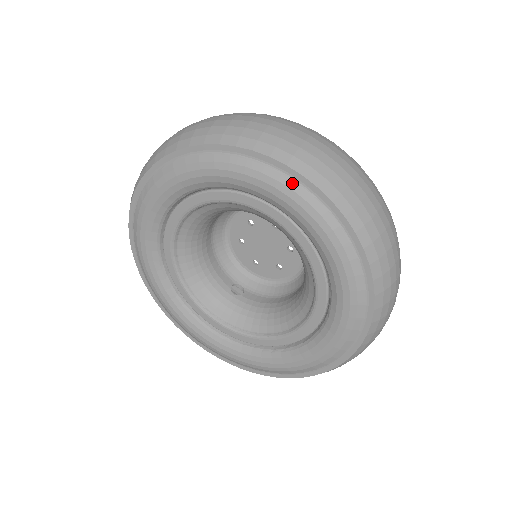
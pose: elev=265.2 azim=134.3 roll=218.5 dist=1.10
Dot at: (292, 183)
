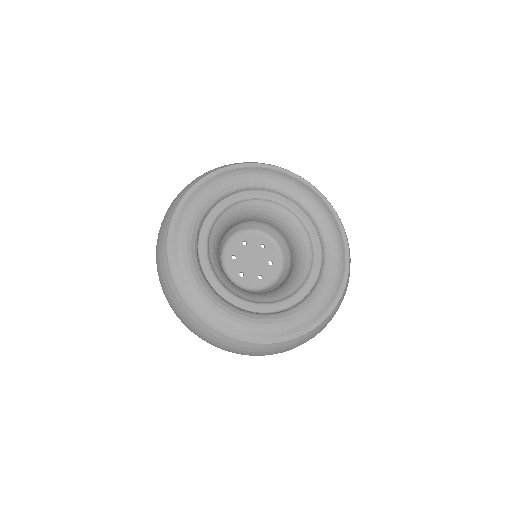
Dot at: (310, 189)
